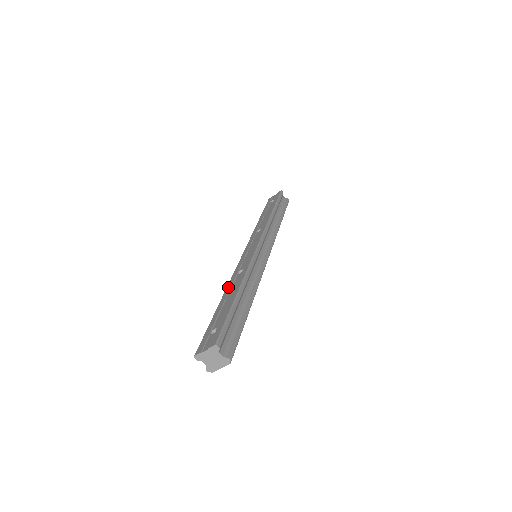
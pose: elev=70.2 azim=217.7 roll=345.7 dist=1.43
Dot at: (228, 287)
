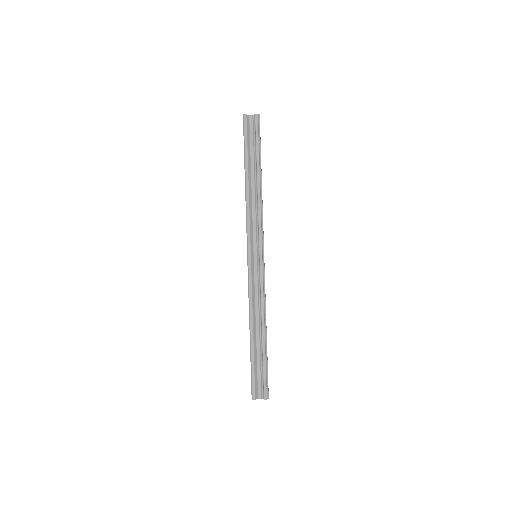
Dot at: occluded
